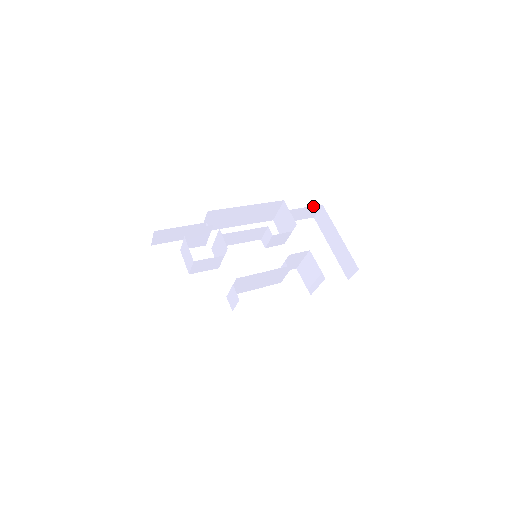
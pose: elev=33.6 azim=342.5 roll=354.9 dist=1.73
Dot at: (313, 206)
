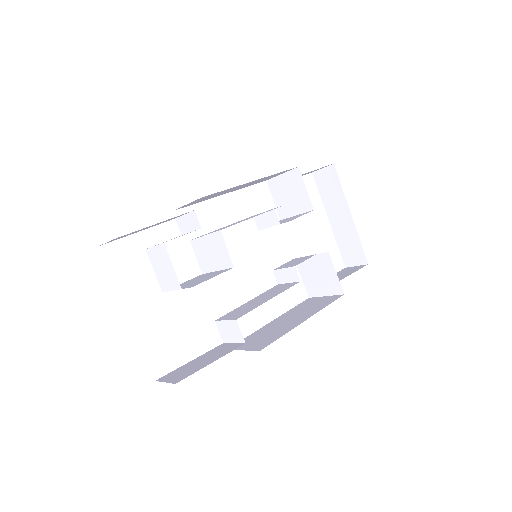
Dot at: occluded
